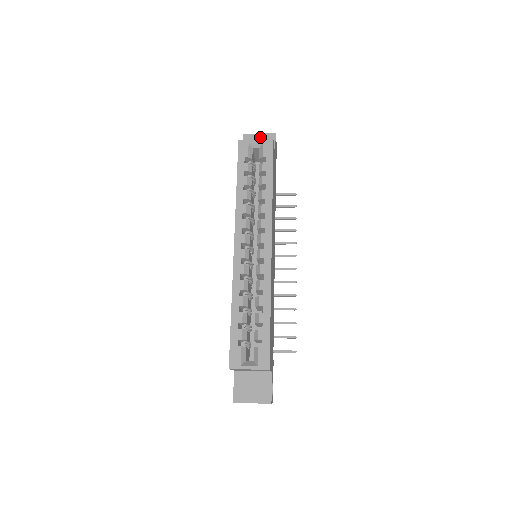
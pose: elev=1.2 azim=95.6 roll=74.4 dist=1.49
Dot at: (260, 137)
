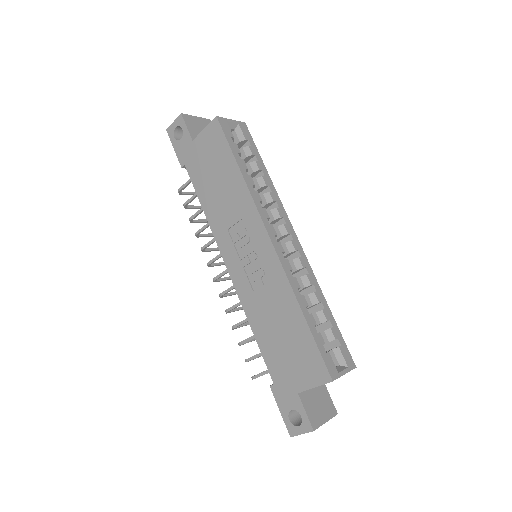
Dot at: (199, 121)
